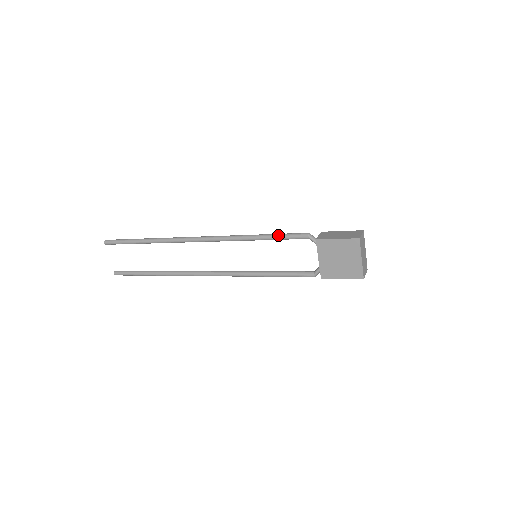
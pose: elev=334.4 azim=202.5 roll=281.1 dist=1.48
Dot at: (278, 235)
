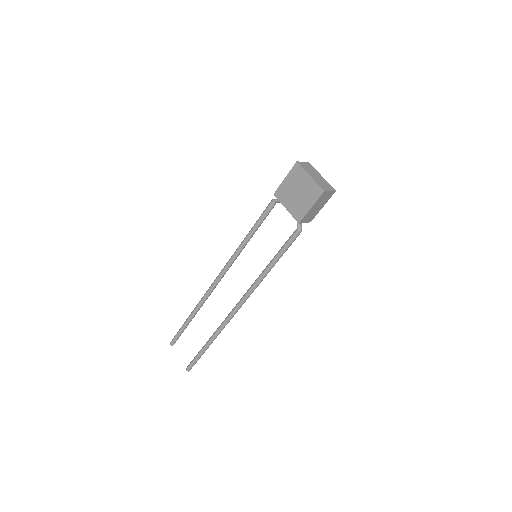
Dot at: (256, 221)
